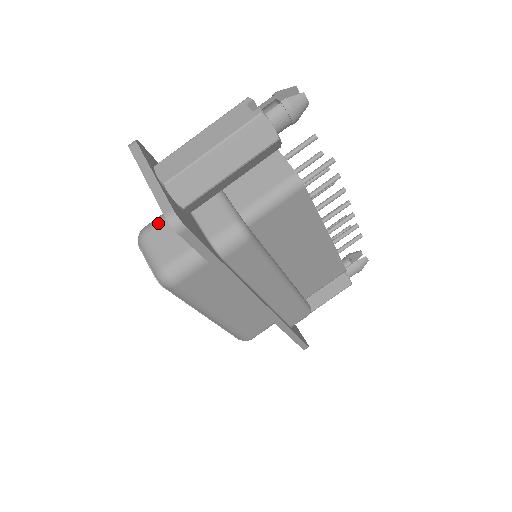
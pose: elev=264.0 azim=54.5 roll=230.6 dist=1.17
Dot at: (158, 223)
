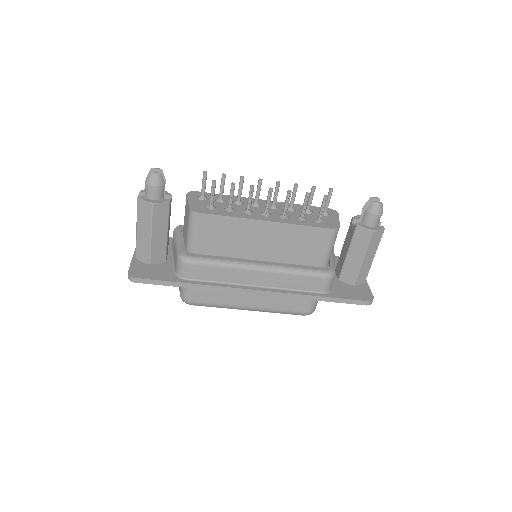
Dot at: occluded
